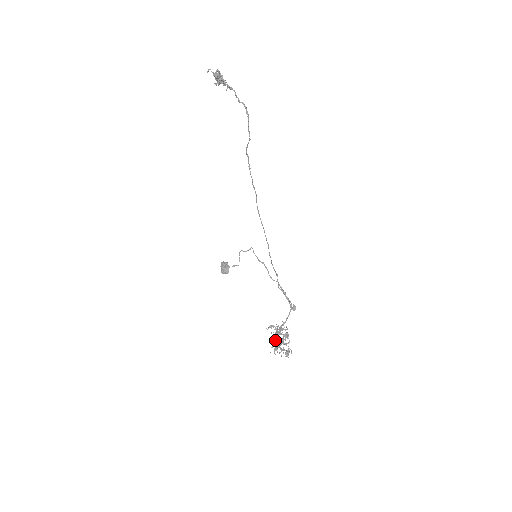
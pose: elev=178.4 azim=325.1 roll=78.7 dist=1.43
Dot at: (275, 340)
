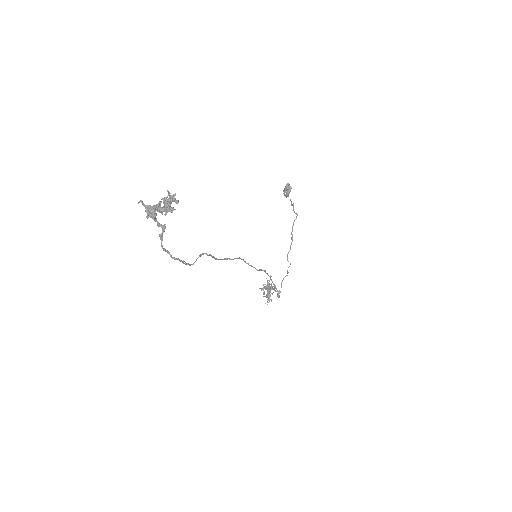
Dot at: occluded
